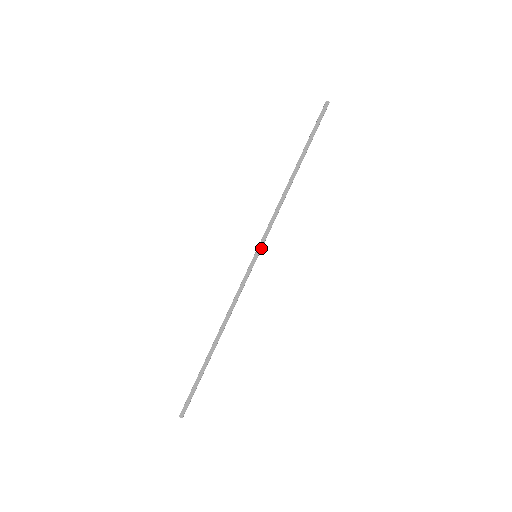
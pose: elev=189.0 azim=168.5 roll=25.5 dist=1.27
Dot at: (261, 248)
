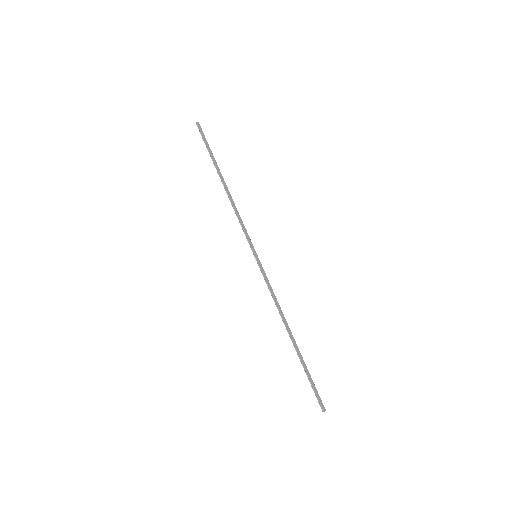
Dot at: occluded
